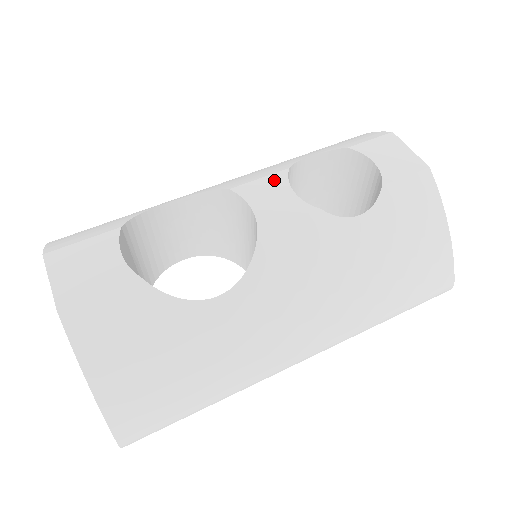
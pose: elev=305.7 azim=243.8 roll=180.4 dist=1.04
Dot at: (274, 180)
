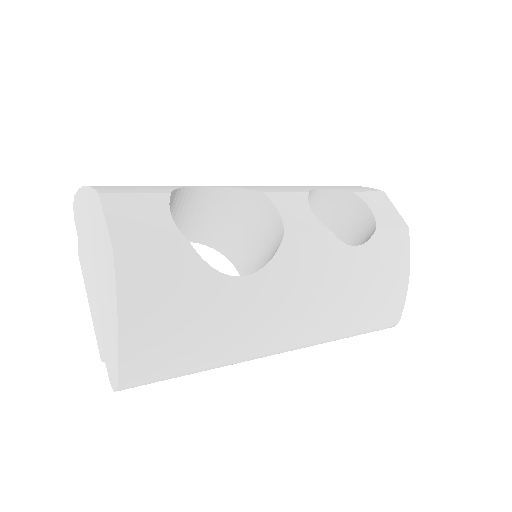
Dot at: (298, 197)
